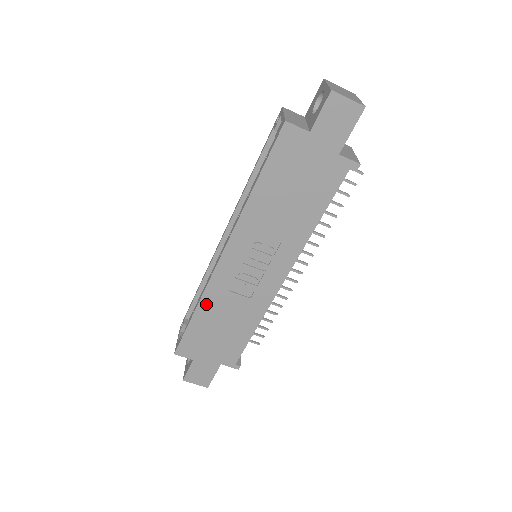
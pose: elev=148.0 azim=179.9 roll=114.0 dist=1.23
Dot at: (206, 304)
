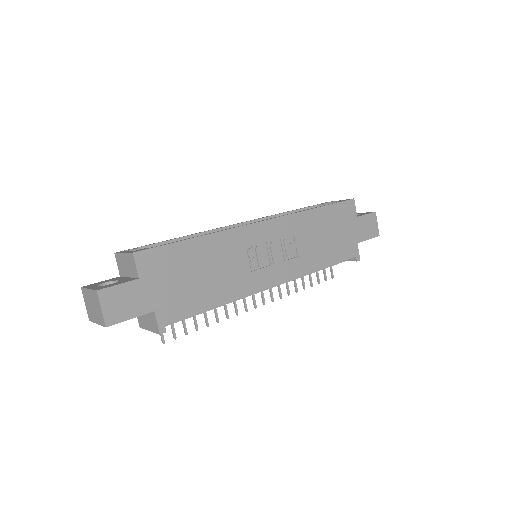
Dot at: (215, 241)
